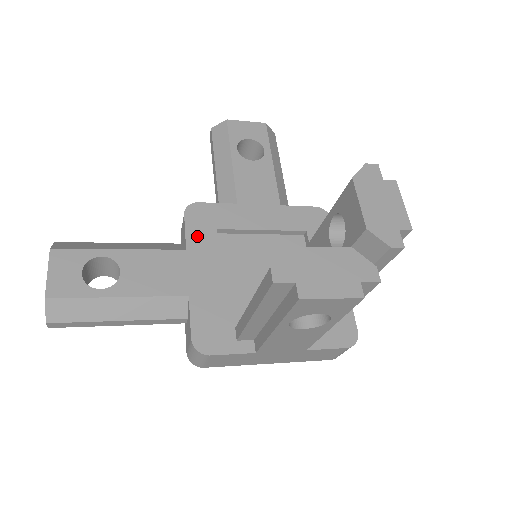
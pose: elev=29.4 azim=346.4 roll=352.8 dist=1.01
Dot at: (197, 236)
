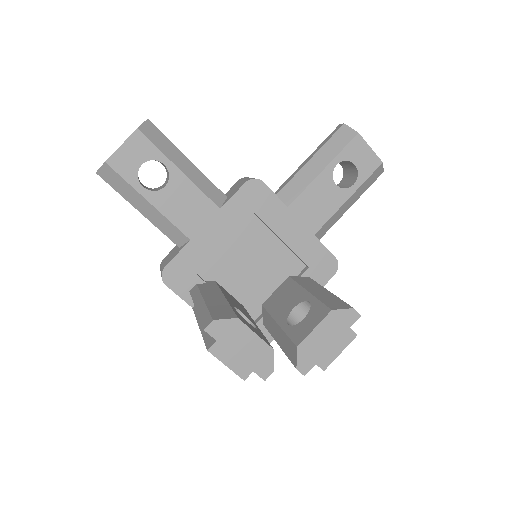
Dot at: (237, 206)
